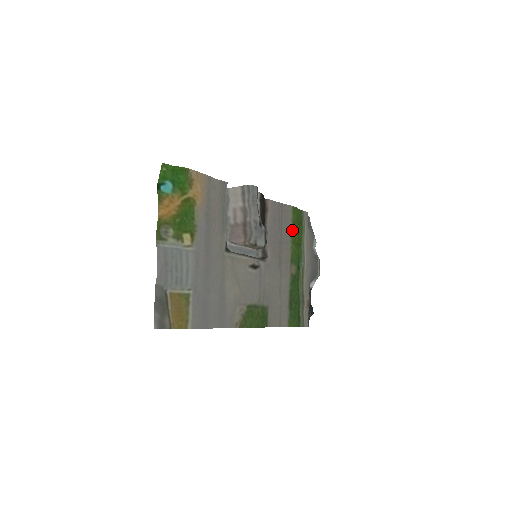
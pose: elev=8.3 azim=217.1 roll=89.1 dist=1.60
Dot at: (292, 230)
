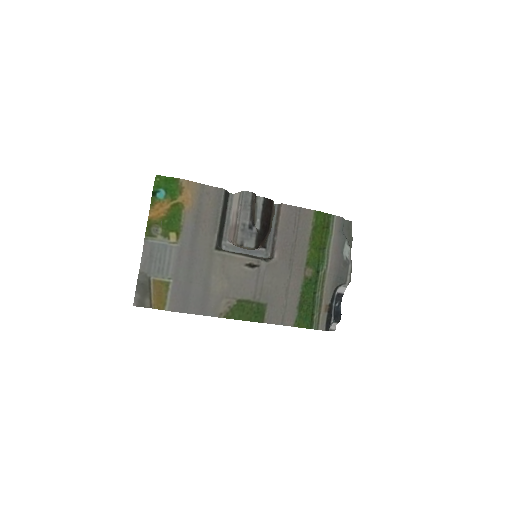
Dot at: (312, 234)
